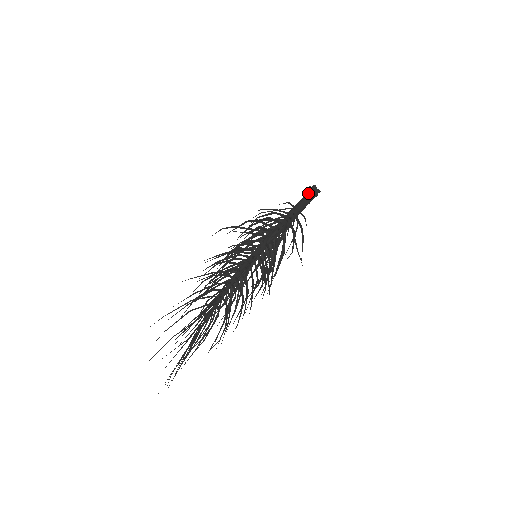
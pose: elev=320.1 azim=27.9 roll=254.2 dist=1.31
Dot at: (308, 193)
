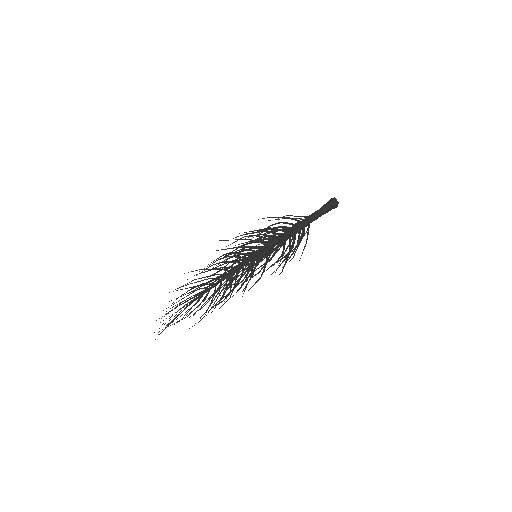
Dot at: (329, 208)
